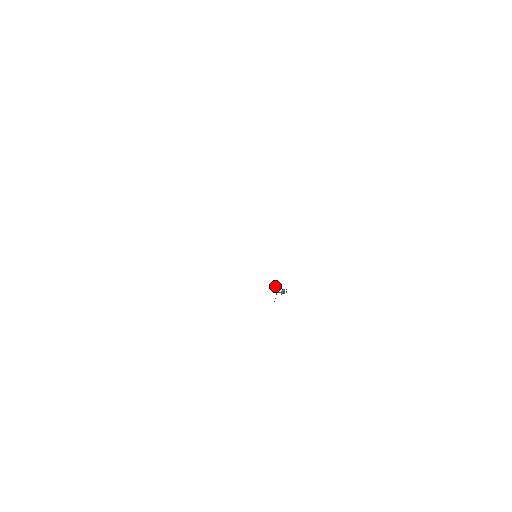
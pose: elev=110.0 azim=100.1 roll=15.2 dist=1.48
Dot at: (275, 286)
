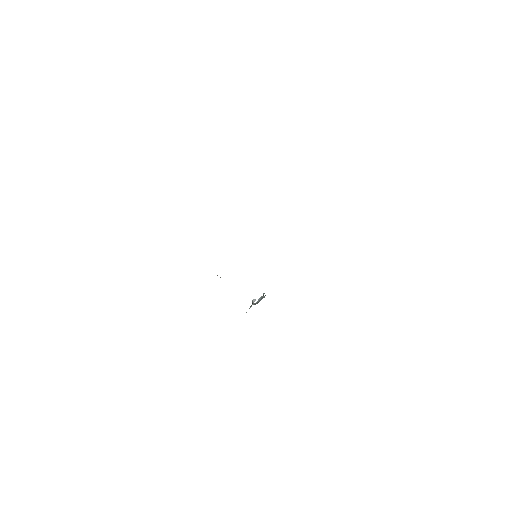
Dot at: (252, 300)
